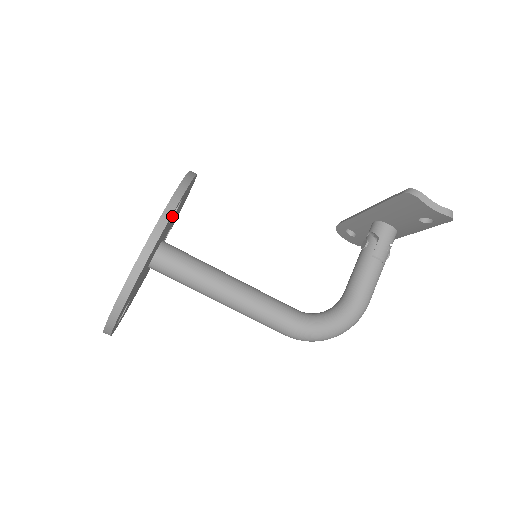
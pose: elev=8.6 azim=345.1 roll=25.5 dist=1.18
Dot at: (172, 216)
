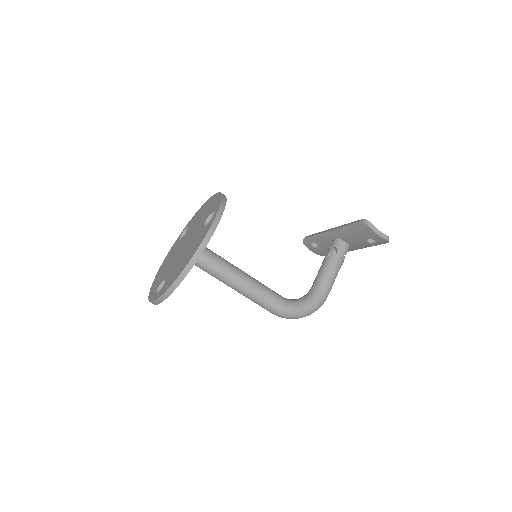
Dot at: occluded
